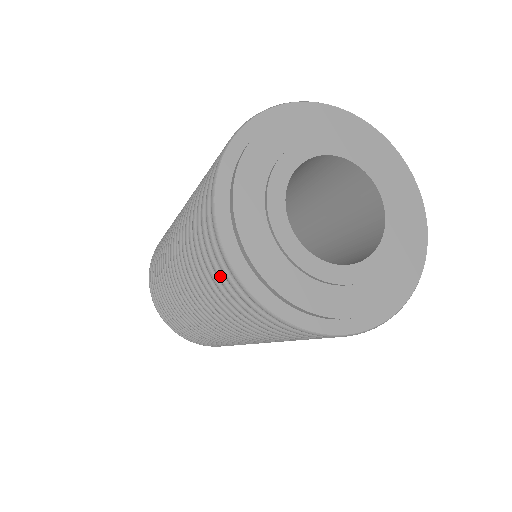
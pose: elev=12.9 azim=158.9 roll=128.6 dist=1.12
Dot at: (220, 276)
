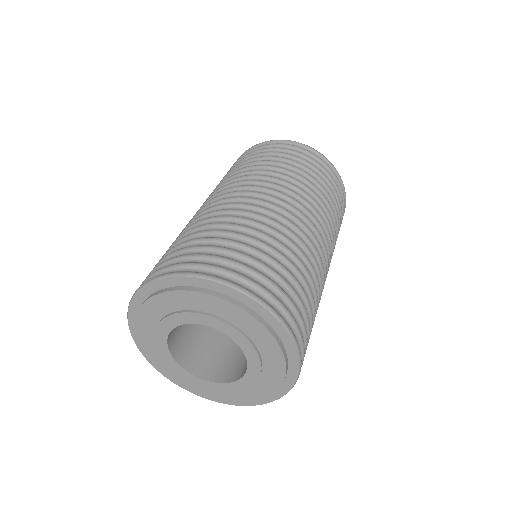
Dot at: occluded
